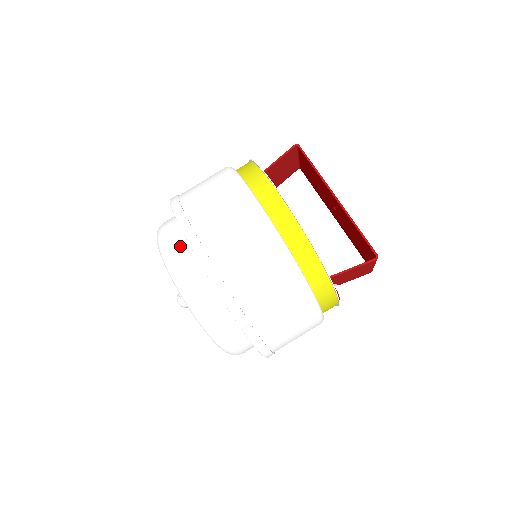
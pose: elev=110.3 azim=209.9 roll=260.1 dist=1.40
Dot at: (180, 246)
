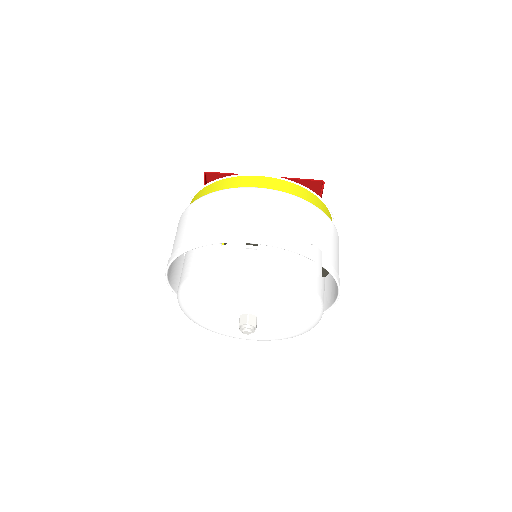
Dot at: (228, 260)
